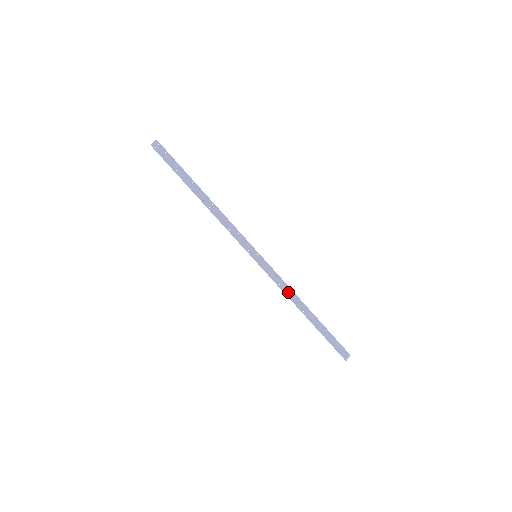
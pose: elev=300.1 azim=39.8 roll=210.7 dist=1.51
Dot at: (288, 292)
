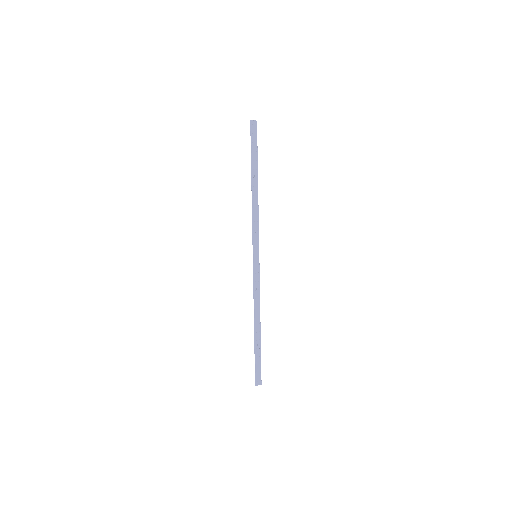
Dot at: (257, 300)
